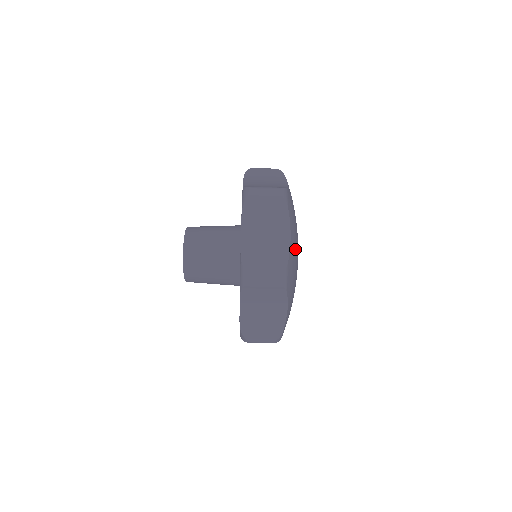
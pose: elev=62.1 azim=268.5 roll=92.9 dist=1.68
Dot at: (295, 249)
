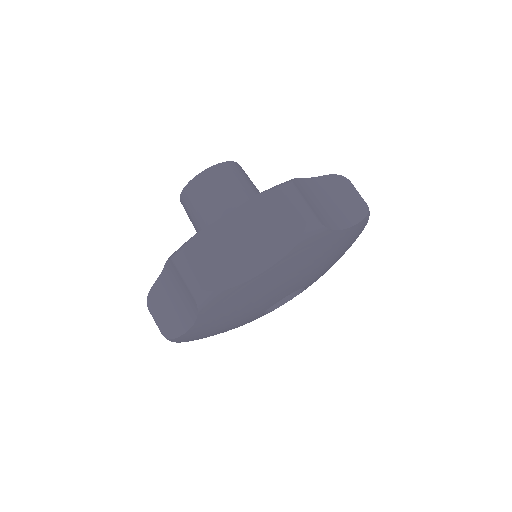
Dot at: (343, 254)
